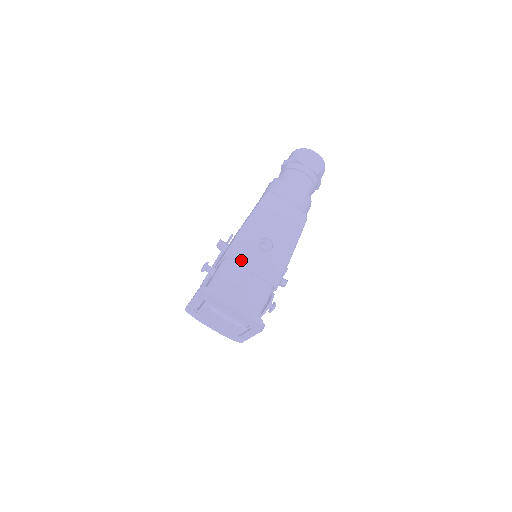
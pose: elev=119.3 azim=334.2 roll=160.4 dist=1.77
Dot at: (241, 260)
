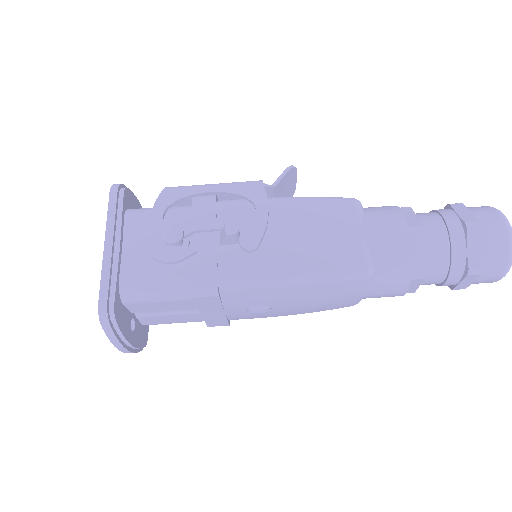
Dot at: (205, 305)
